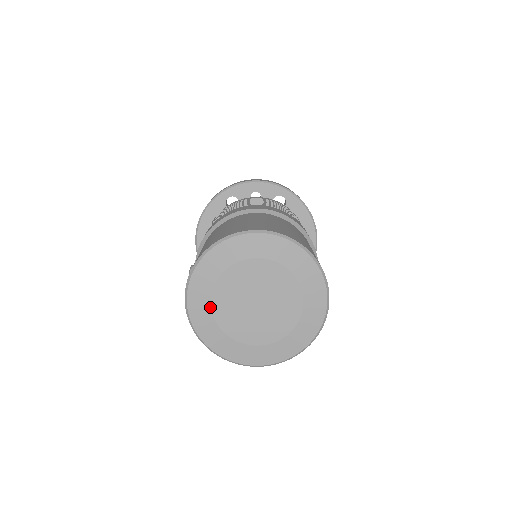
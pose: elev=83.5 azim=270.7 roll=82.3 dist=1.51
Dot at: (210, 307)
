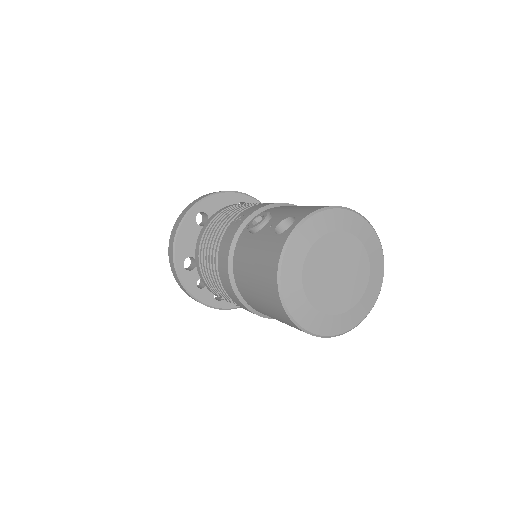
Dot at: (311, 246)
